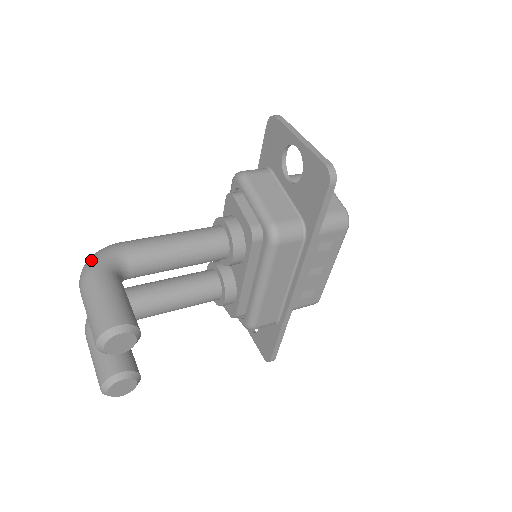
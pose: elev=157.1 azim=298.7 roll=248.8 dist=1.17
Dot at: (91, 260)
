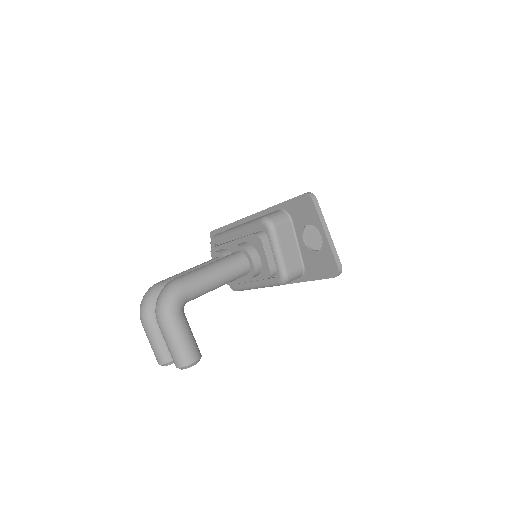
Dot at: (167, 304)
